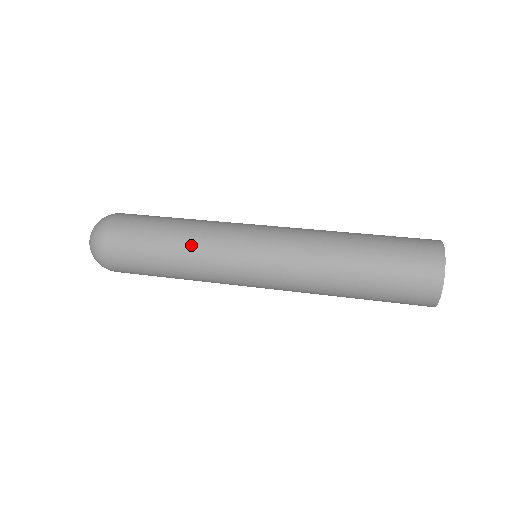
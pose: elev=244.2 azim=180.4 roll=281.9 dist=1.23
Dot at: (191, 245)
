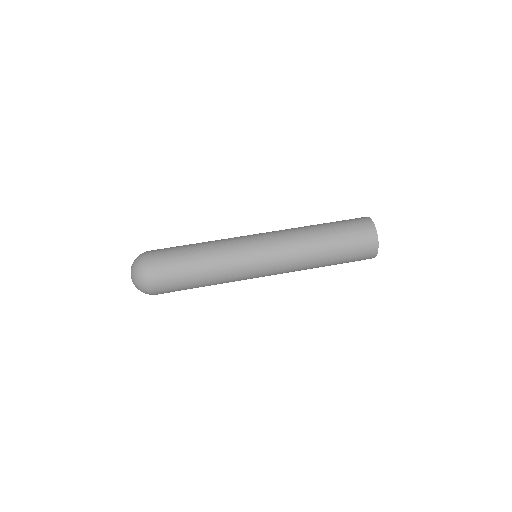
Dot at: (218, 270)
